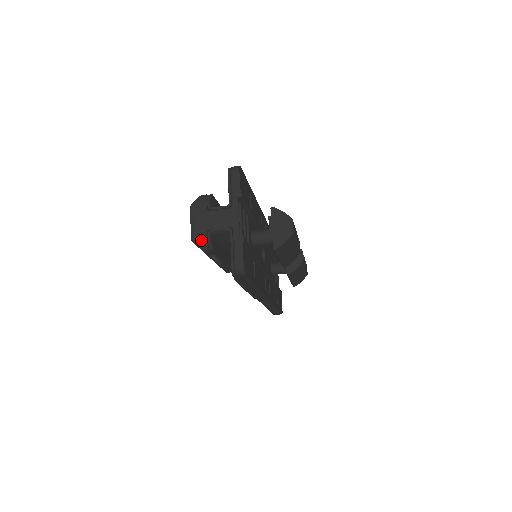
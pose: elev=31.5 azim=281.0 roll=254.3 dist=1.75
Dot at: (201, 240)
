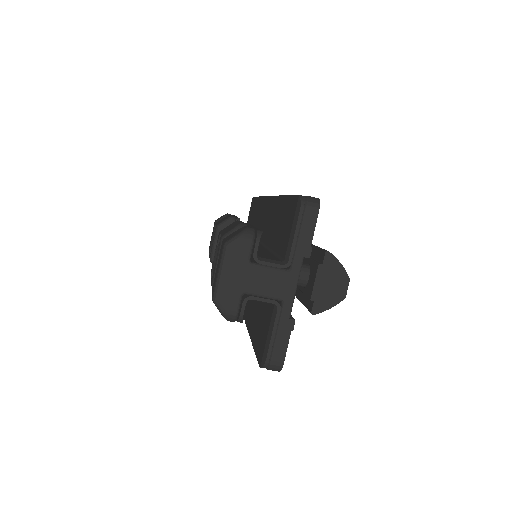
Dot at: (230, 308)
